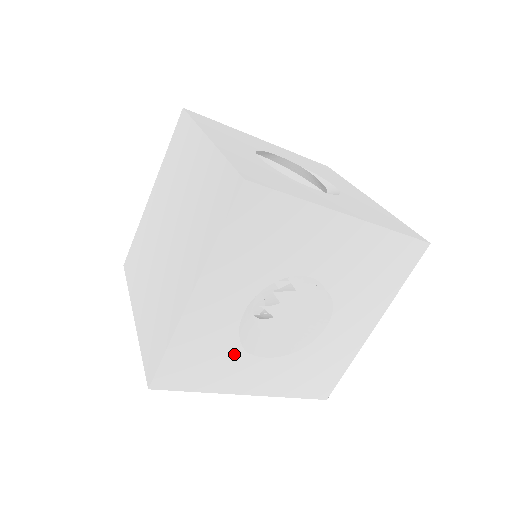
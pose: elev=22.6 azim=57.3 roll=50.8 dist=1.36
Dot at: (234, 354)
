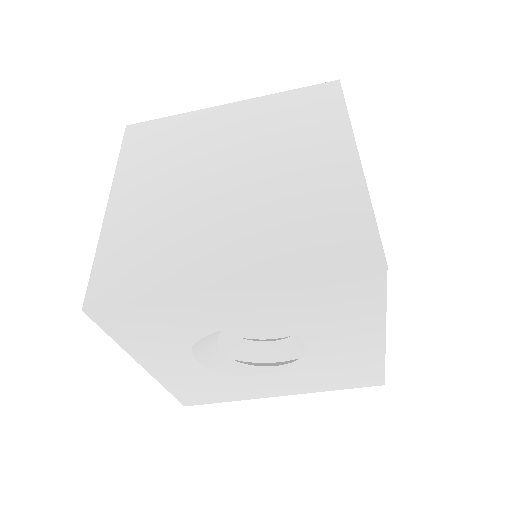
Dot at: (182, 342)
